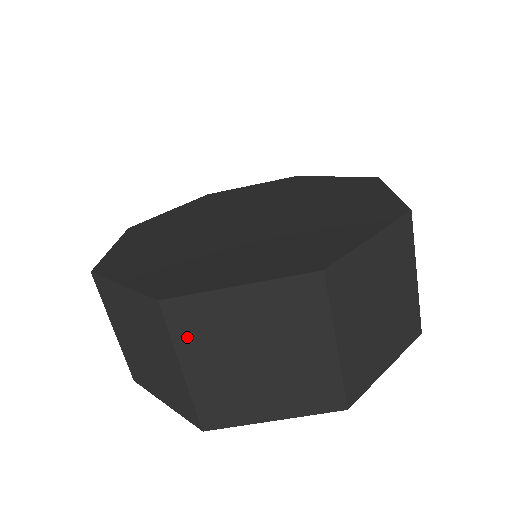
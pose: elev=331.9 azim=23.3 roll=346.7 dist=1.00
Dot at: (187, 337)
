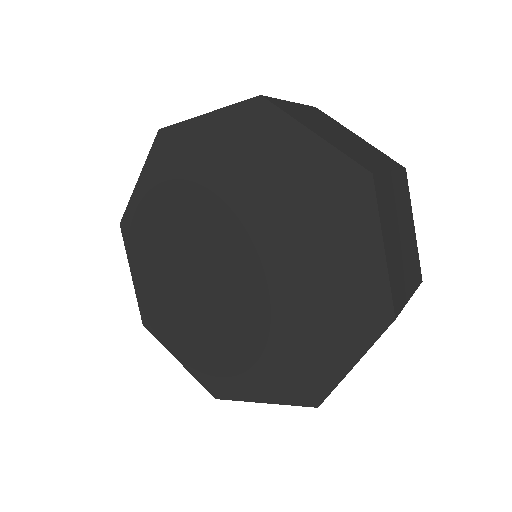
Dot at: occluded
